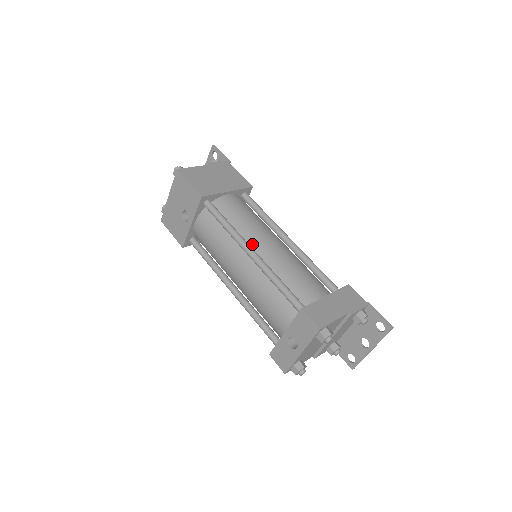
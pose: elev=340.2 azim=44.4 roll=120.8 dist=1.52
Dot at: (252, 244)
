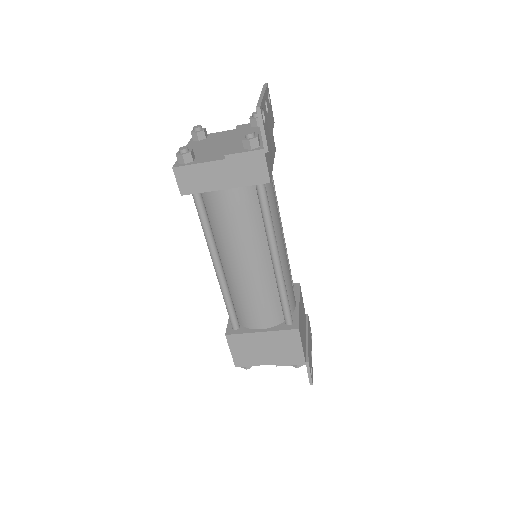
Dot at: occluded
